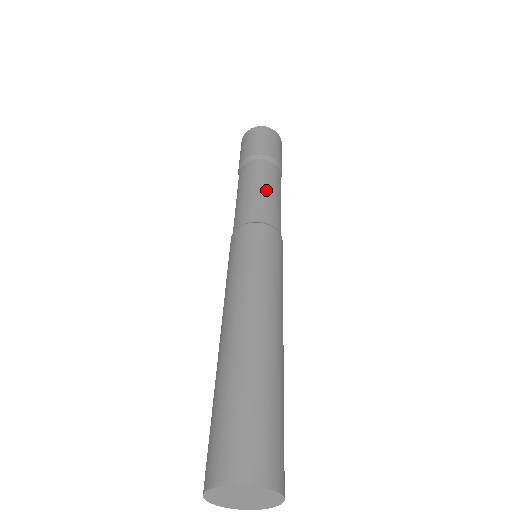
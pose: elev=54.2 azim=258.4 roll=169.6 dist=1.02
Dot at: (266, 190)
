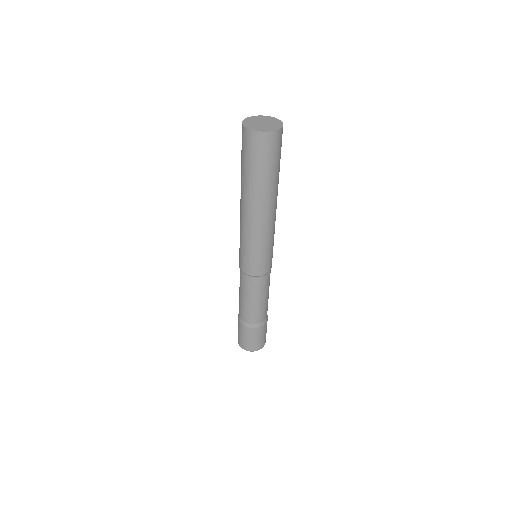
Dot at: occluded
